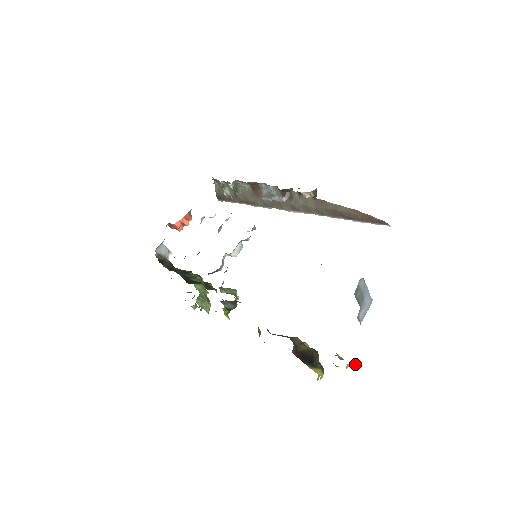
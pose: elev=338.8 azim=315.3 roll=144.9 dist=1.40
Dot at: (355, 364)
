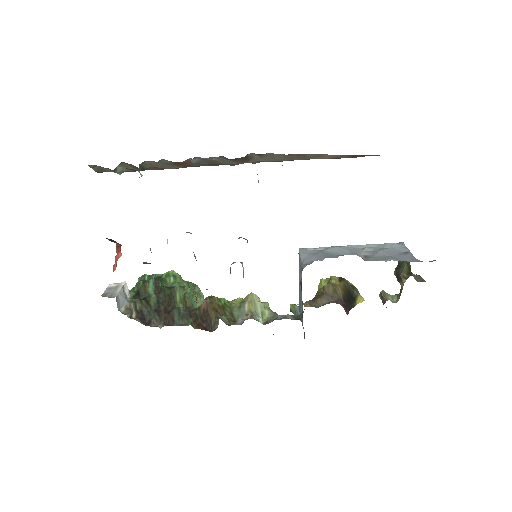
Dot at: occluded
